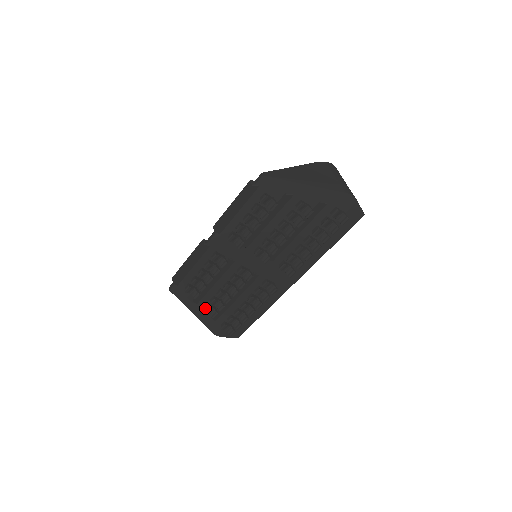
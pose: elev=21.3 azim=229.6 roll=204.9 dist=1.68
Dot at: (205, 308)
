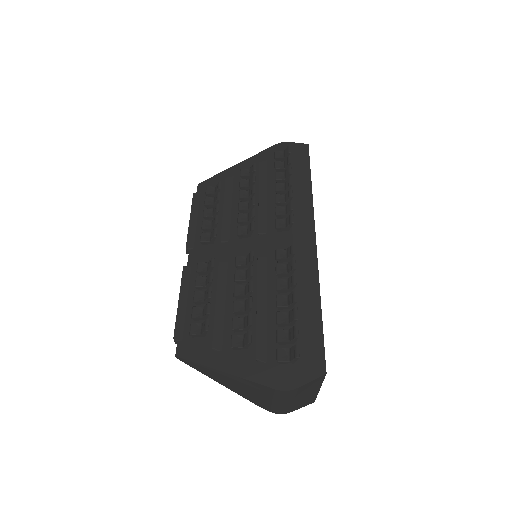
Dot at: occluded
